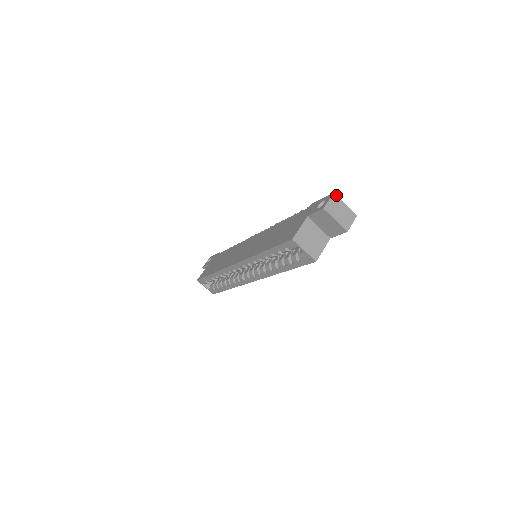
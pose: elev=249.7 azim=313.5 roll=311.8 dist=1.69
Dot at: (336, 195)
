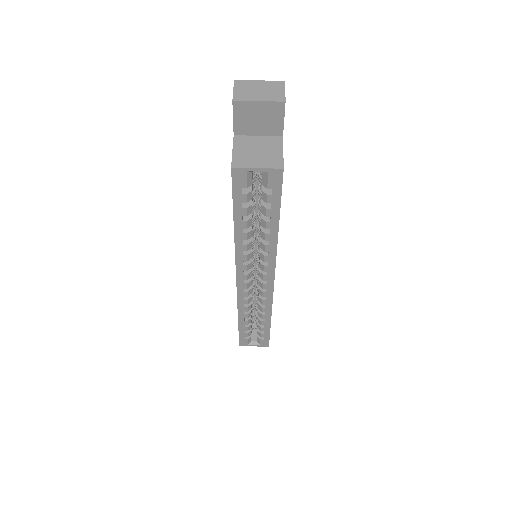
Dot at: (239, 81)
